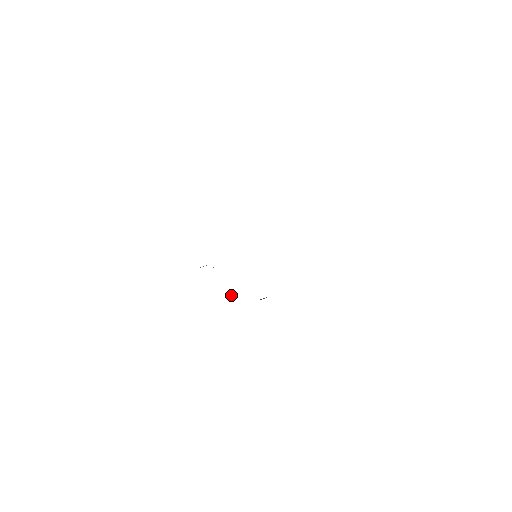
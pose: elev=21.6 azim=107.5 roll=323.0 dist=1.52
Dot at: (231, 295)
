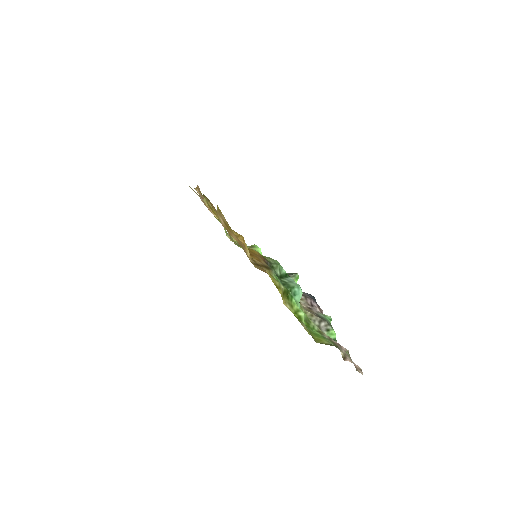
Dot at: occluded
